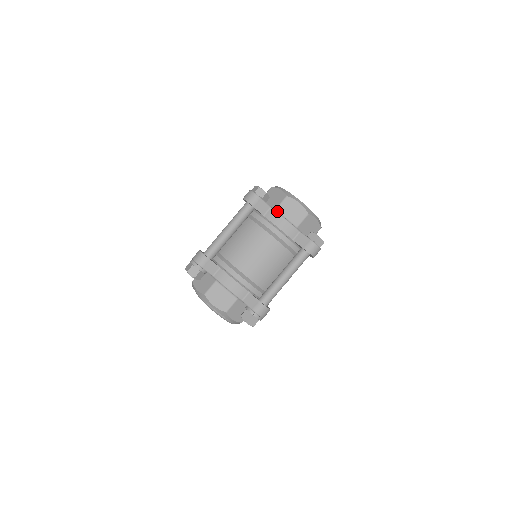
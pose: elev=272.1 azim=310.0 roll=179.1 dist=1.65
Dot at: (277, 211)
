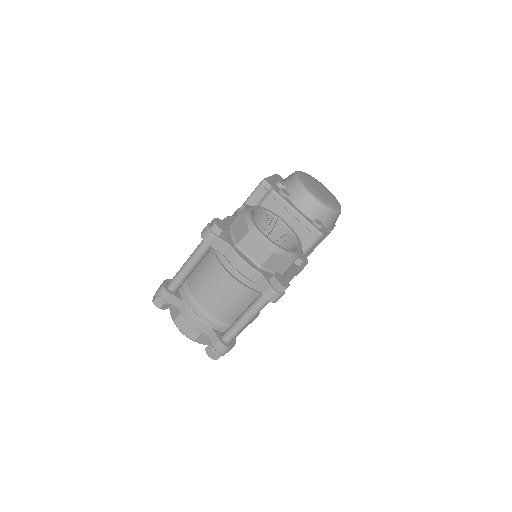
Dot at: (238, 247)
